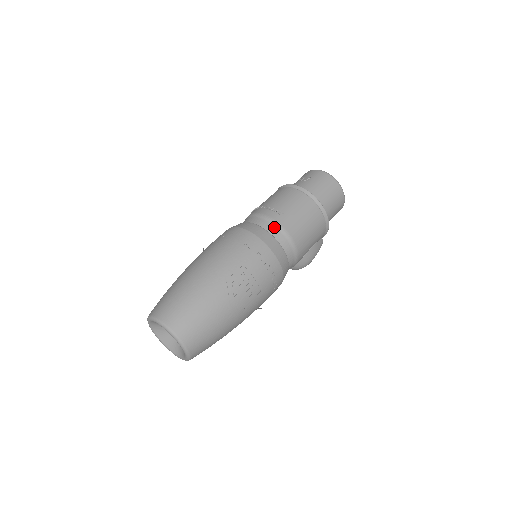
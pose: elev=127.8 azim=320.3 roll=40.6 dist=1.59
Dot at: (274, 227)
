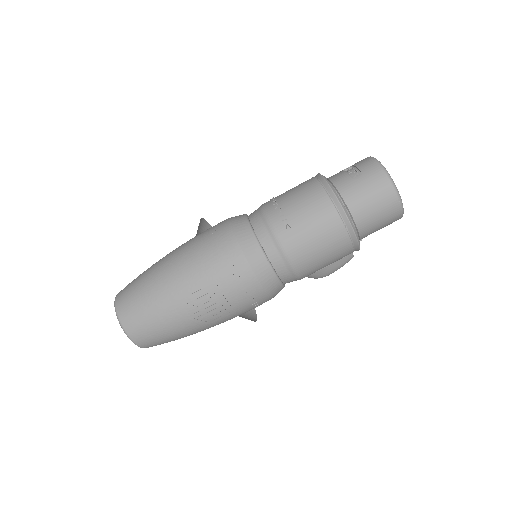
Dot at: (272, 242)
